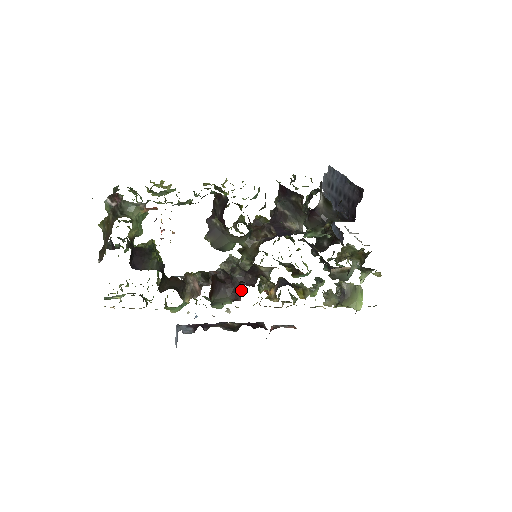
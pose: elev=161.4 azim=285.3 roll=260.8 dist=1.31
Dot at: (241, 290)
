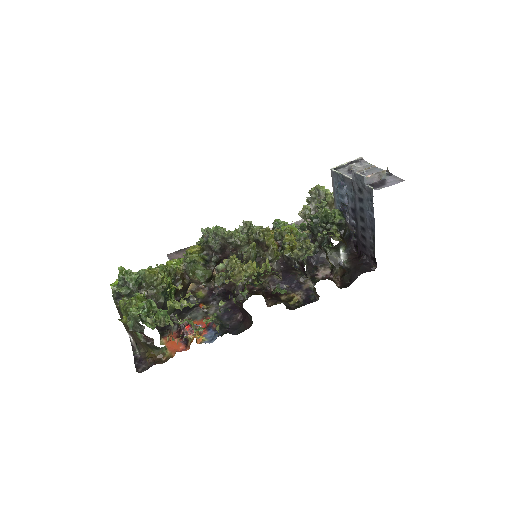
Dot at: occluded
